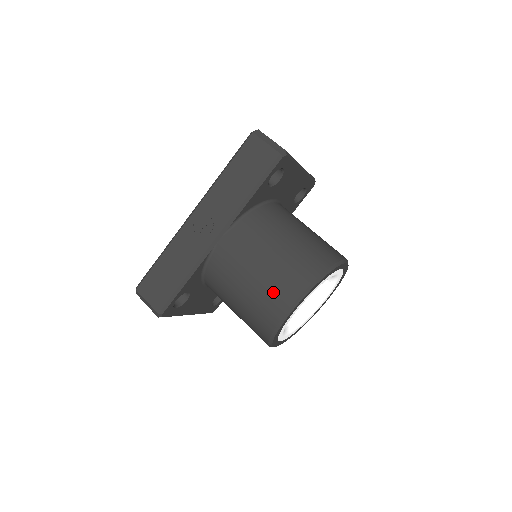
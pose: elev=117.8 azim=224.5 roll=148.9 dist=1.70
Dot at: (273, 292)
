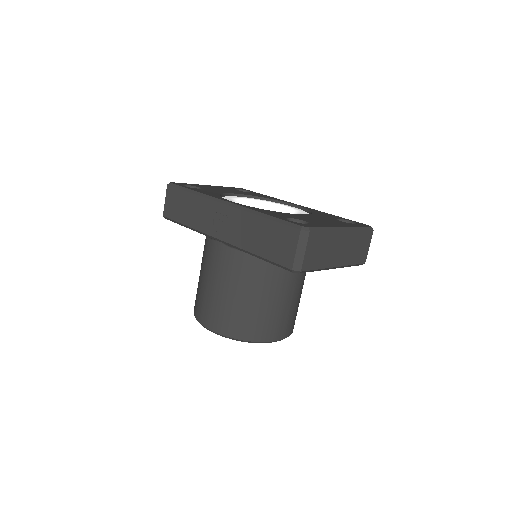
Dot at: (207, 308)
